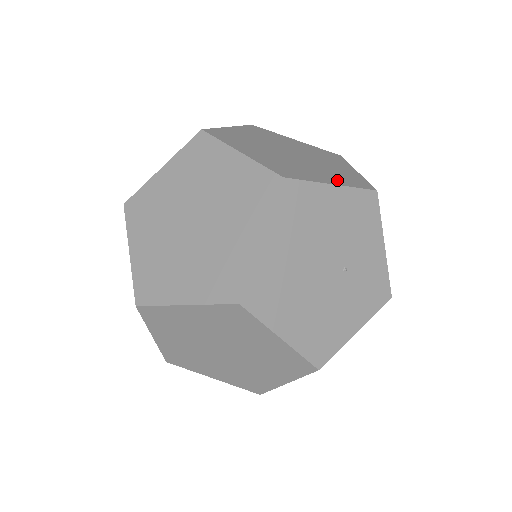
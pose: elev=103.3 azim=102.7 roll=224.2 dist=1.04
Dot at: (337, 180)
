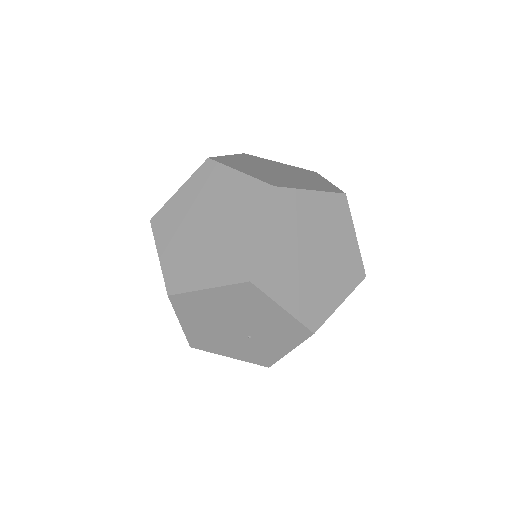
Dot at: (297, 306)
